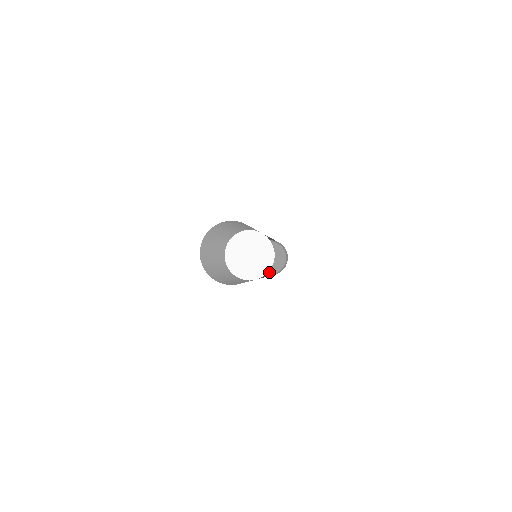
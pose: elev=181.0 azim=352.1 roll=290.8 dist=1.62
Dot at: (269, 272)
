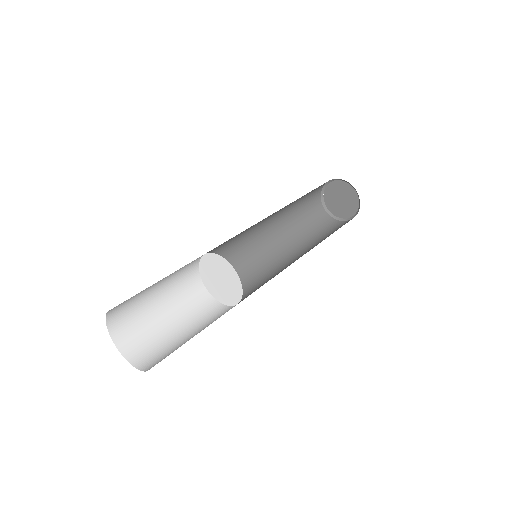
Dot at: (343, 217)
